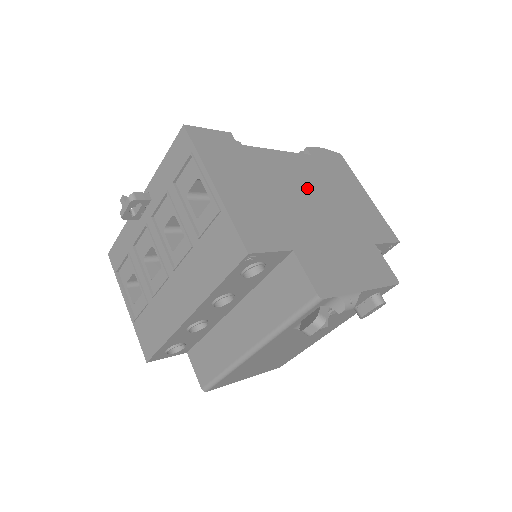
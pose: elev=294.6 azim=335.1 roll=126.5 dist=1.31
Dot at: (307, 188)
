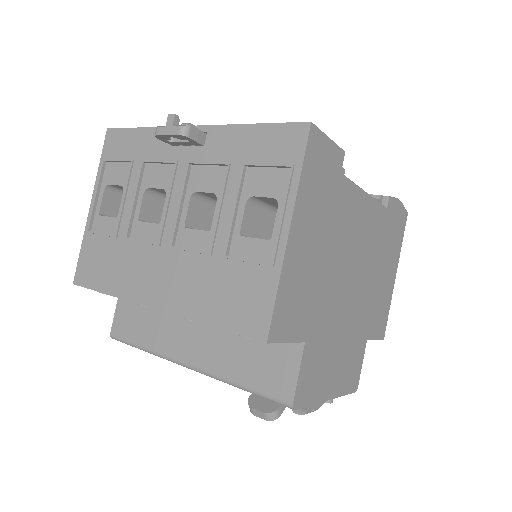
Dot at: (360, 255)
